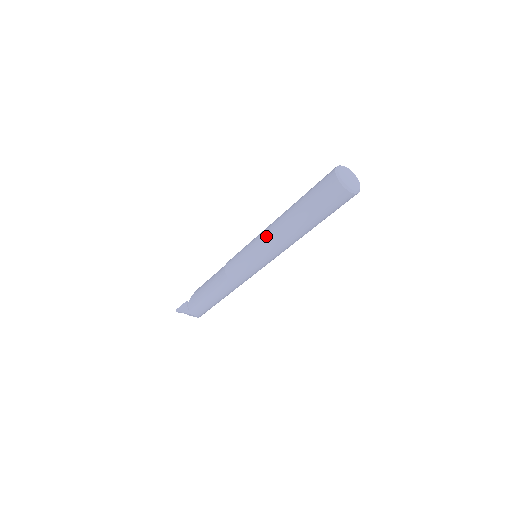
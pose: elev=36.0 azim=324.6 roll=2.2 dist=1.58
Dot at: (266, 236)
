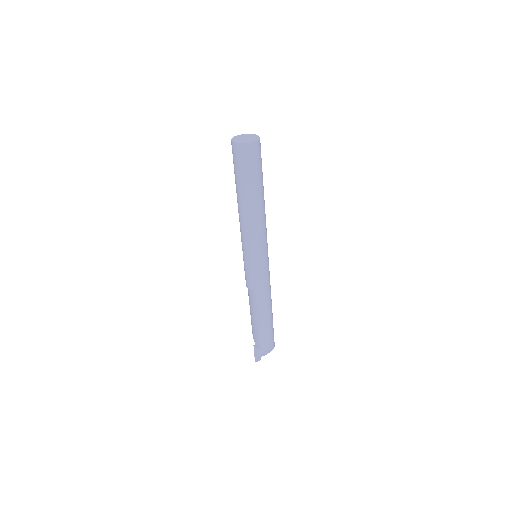
Dot at: (244, 232)
